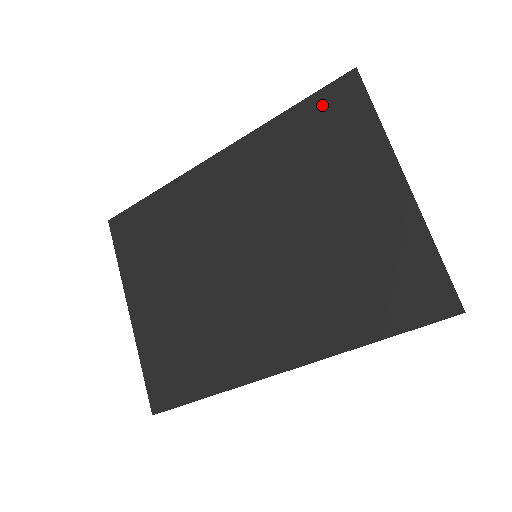
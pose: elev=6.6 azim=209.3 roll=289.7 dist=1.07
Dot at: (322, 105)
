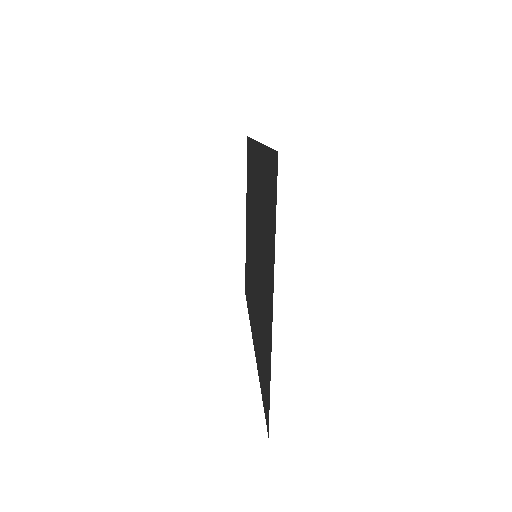
Dot at: (270, 168)
